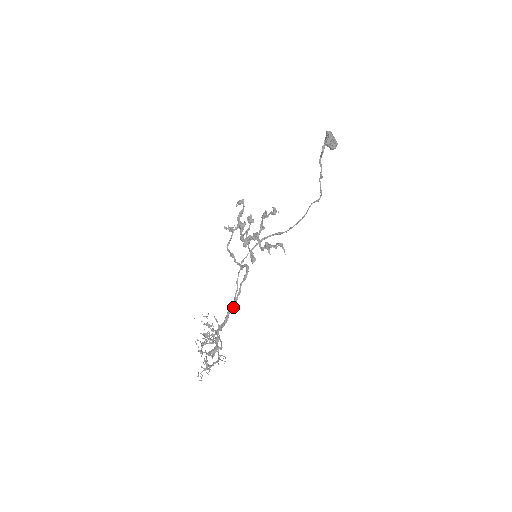
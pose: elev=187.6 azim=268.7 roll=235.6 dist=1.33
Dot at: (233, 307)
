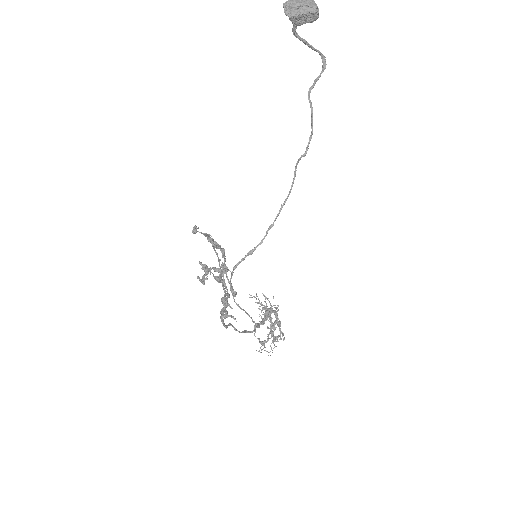
Dot at: occluded
